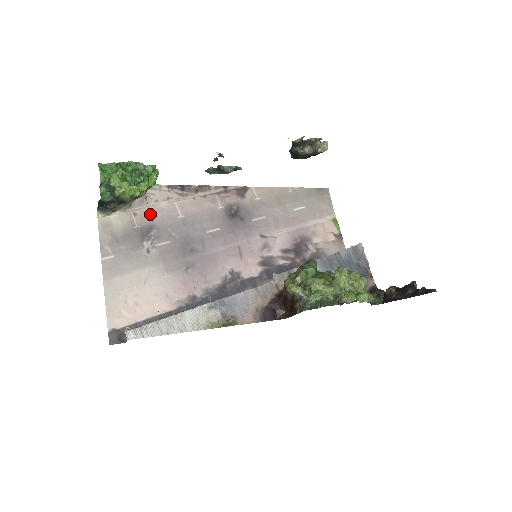
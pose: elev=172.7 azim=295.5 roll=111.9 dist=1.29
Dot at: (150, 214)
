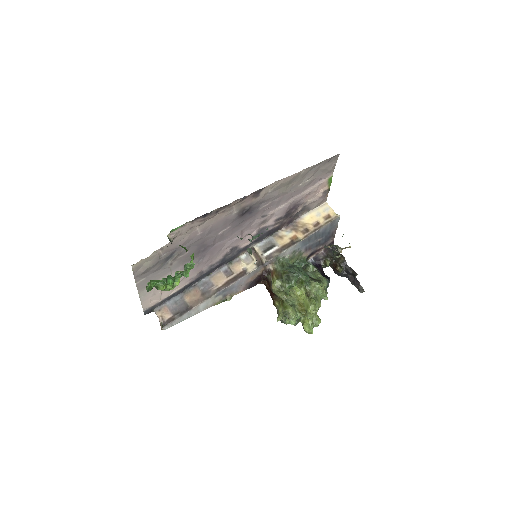
Dot at: (174, 243)
